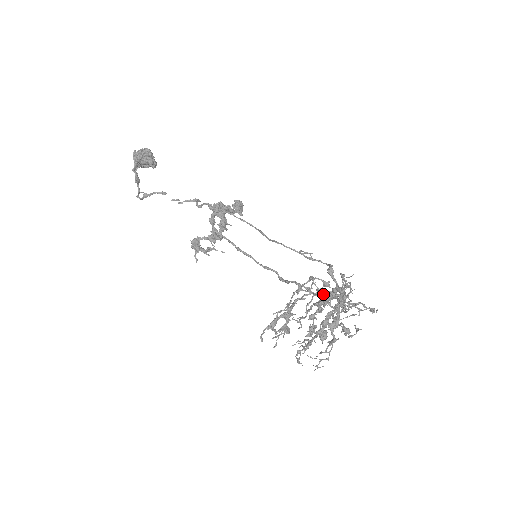
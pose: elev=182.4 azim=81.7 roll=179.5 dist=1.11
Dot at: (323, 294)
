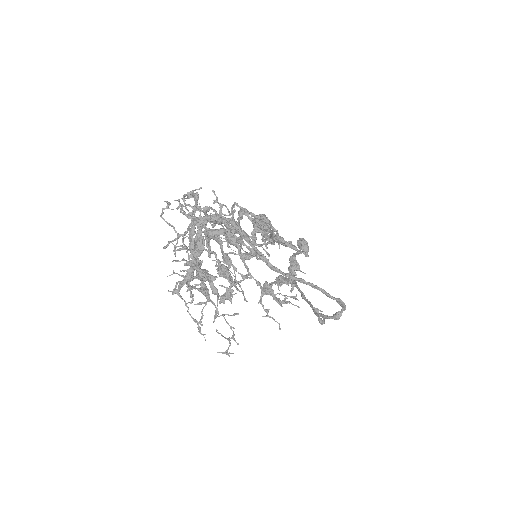
Dot at: occluded
